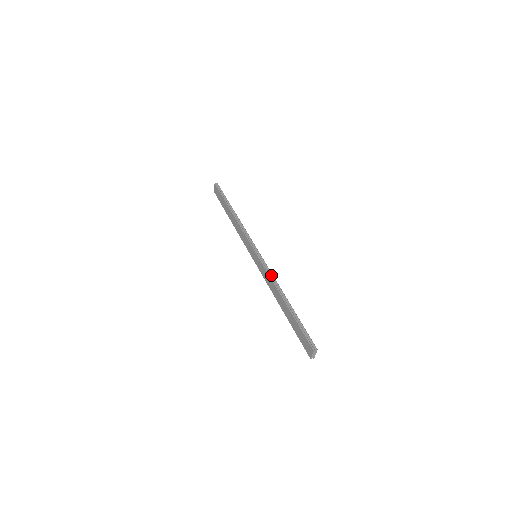
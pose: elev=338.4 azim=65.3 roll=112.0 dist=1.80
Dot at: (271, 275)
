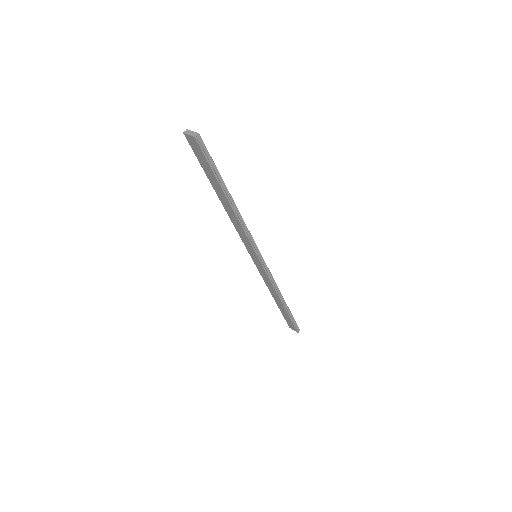
Dot at: (274, 282)
